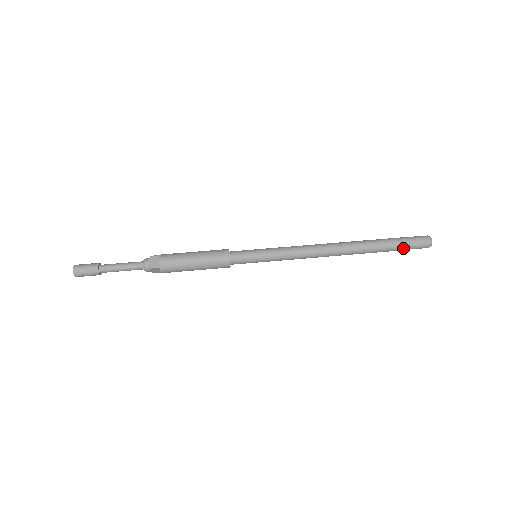
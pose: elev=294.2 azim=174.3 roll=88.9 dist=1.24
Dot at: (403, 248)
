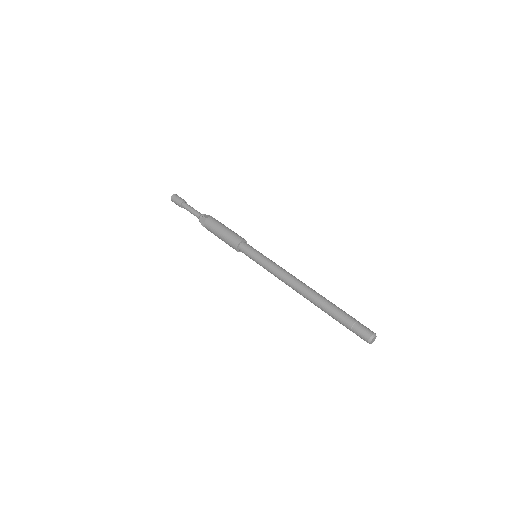
Dot at: (348, 322)
